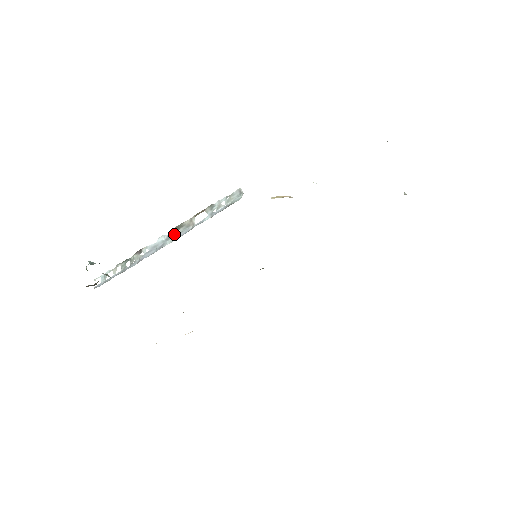
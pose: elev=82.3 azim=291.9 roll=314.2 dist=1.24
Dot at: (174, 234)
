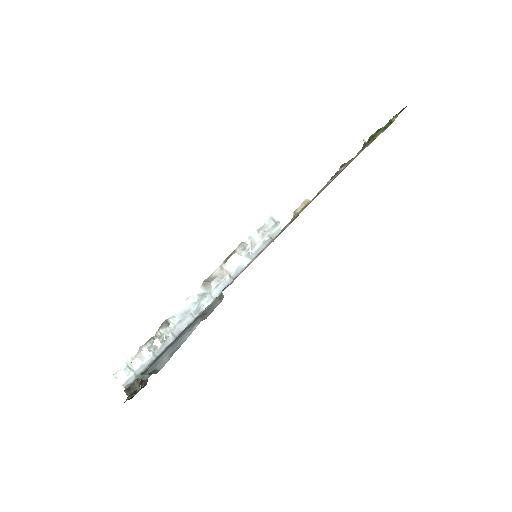
Dot at: (207, 291)
